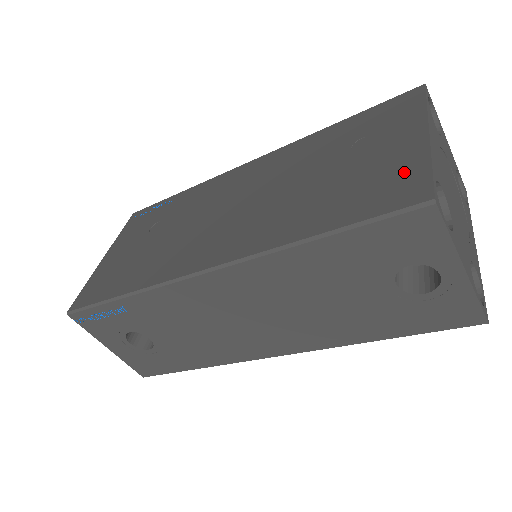
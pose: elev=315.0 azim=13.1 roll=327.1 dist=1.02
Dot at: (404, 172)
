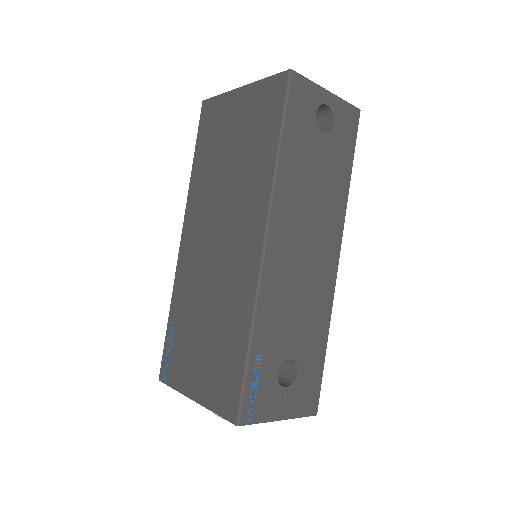
Dot at: (262, 94)
